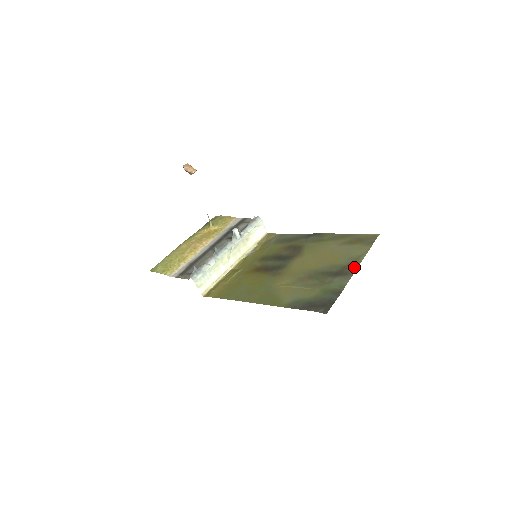
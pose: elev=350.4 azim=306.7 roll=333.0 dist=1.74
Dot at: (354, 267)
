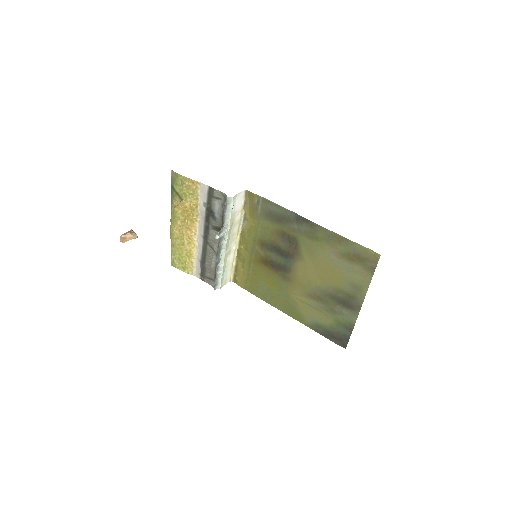
Dot at: (359, 302)
